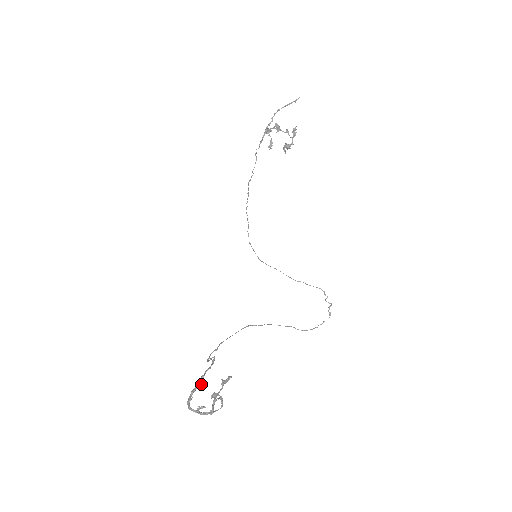
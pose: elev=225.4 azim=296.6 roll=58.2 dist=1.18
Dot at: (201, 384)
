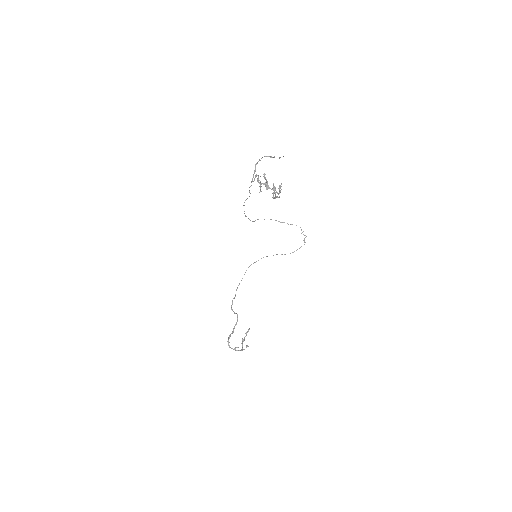
Dot at: occluded
